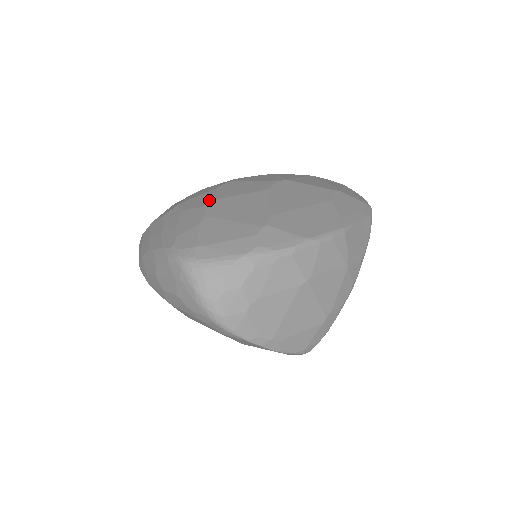
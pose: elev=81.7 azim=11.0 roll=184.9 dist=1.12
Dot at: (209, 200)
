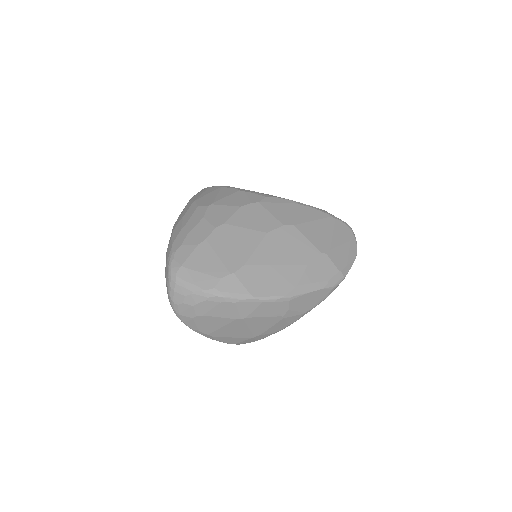
Dot at: (223, 221)
